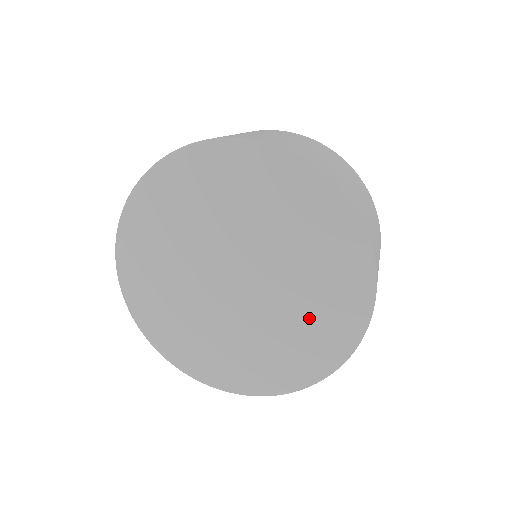
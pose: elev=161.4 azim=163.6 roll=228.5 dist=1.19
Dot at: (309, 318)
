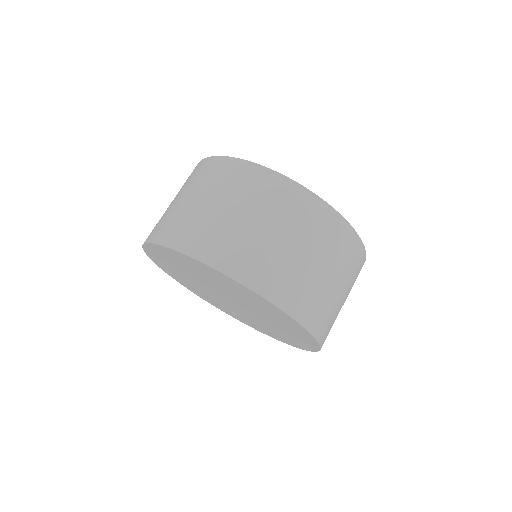
Dot at: (282, 327)
